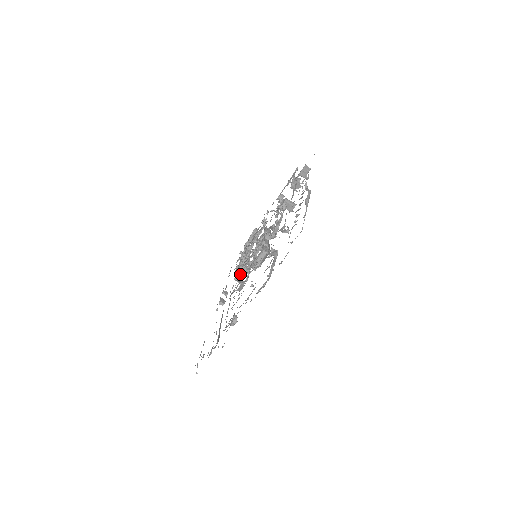
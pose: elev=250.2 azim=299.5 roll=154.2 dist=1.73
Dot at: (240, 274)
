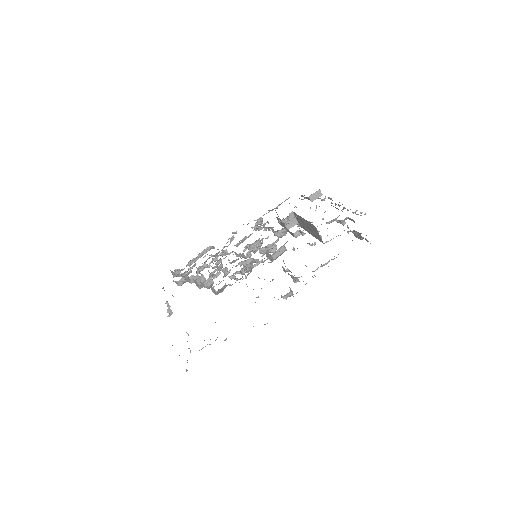
Dot at: (226, 273)
